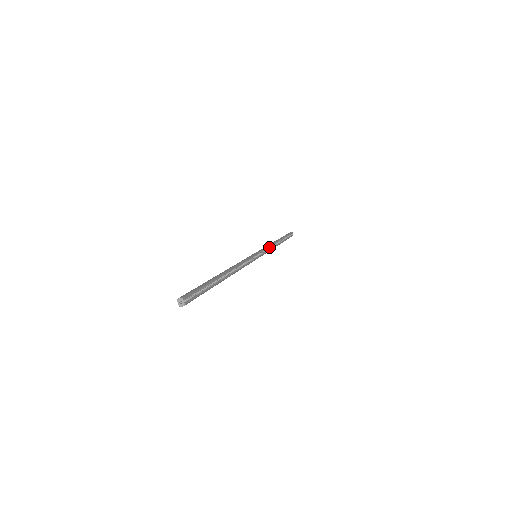
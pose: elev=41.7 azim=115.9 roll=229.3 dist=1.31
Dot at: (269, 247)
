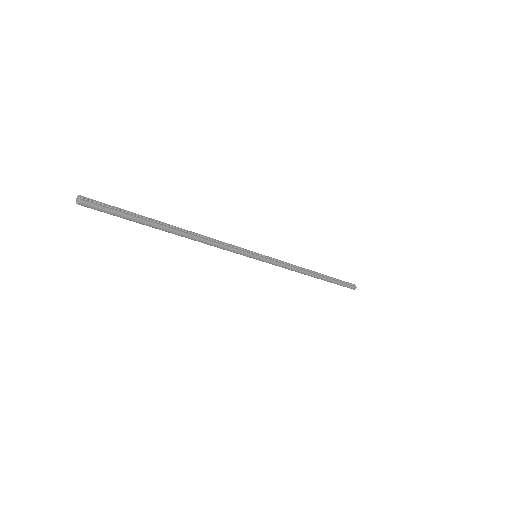
Dot at: (288, 264)
